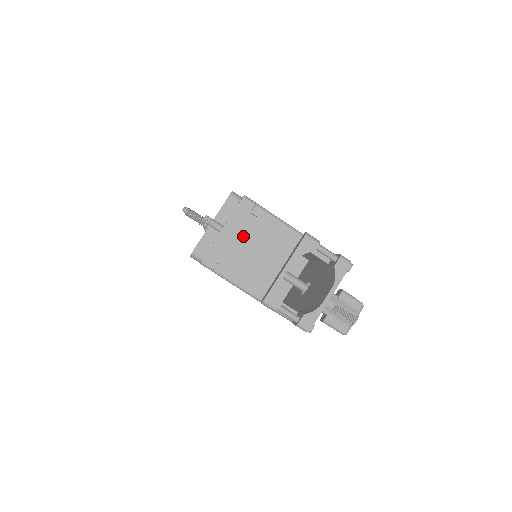
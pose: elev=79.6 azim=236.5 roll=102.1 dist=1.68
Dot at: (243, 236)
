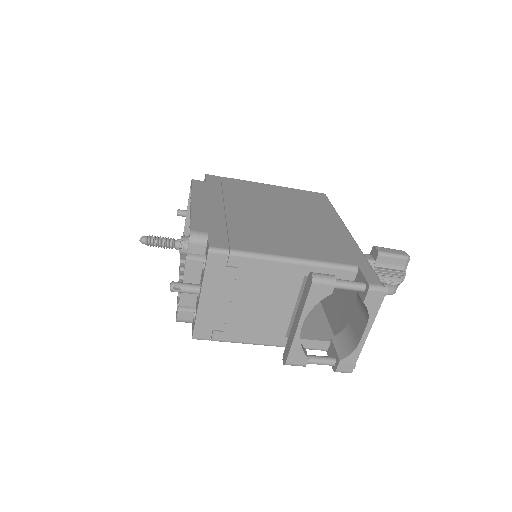
Dot at: (230, 295)
